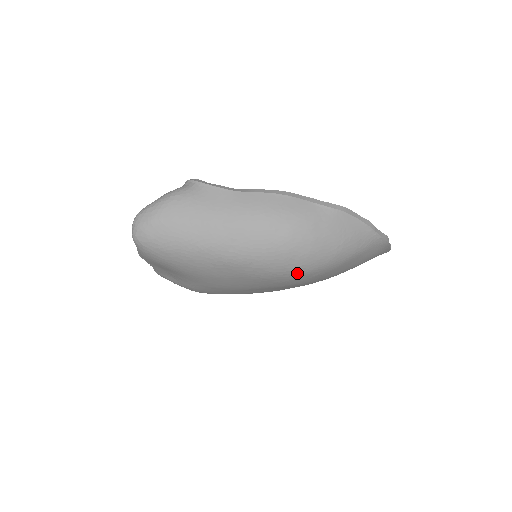
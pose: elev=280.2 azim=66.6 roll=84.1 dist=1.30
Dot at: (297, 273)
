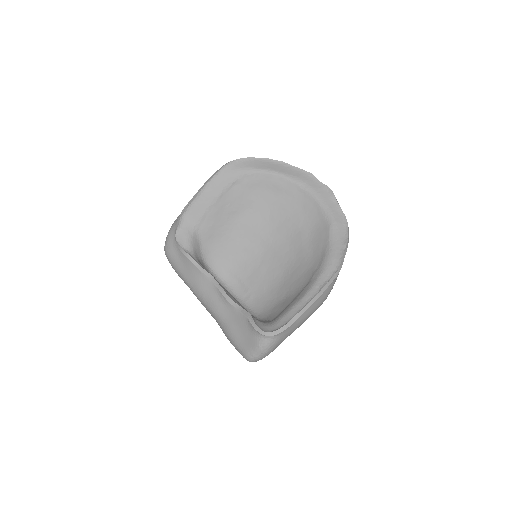
Dot at: occluded
